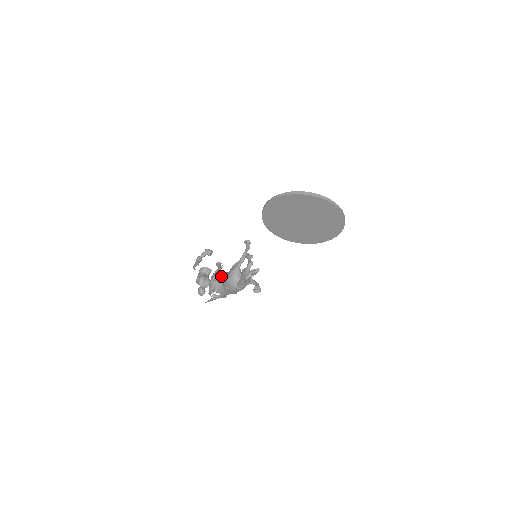
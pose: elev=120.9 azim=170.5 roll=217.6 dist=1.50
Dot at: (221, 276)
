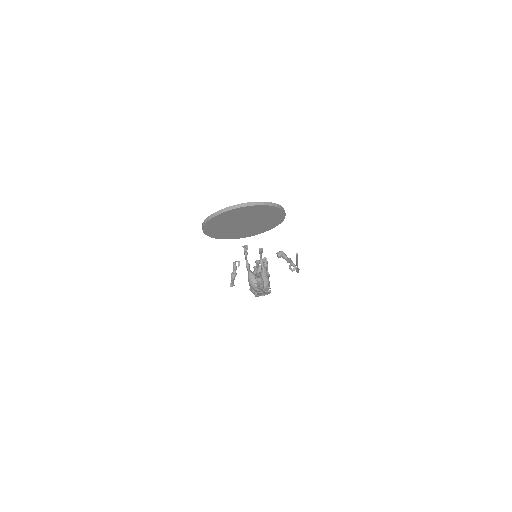
Dot at: occluded
